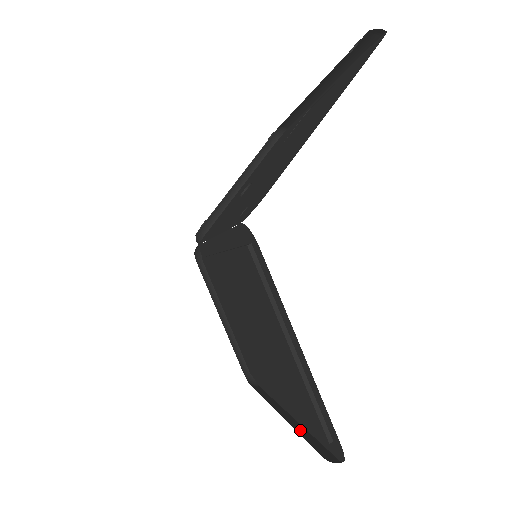
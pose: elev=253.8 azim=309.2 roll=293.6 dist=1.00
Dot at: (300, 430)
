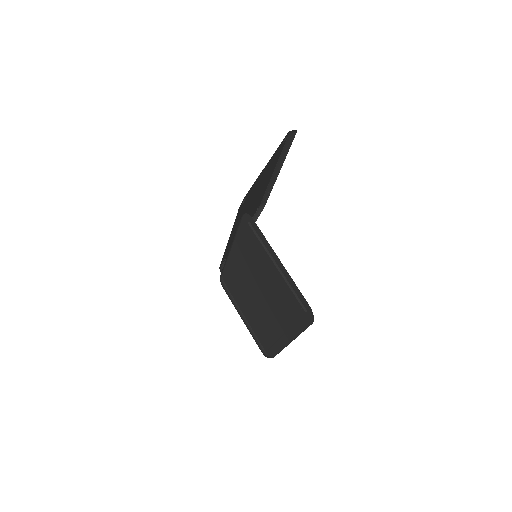
Dot at: occluded
